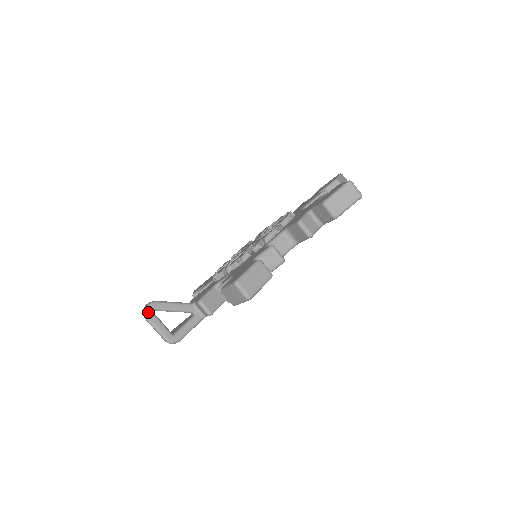
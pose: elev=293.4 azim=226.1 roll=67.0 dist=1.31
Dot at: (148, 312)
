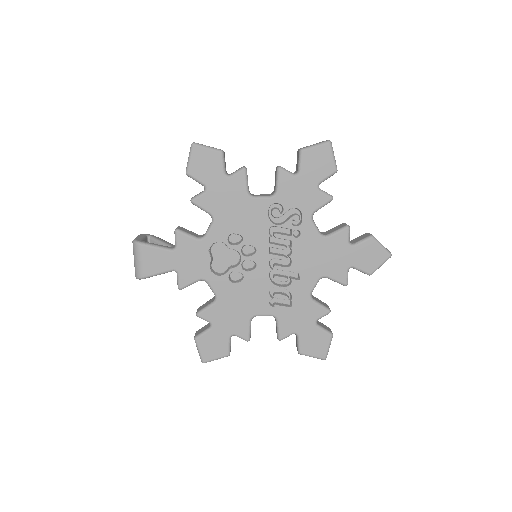
Dot at: (145, 234)
